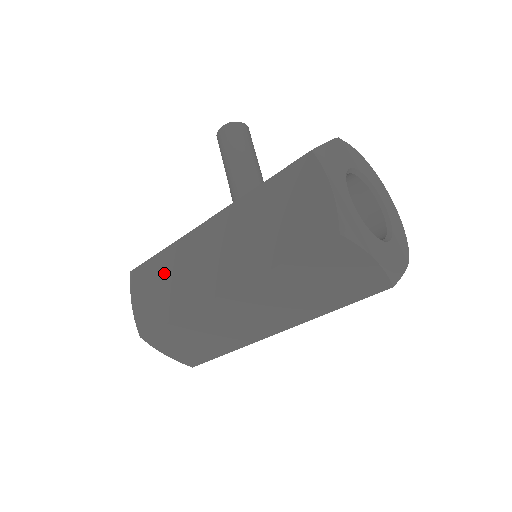
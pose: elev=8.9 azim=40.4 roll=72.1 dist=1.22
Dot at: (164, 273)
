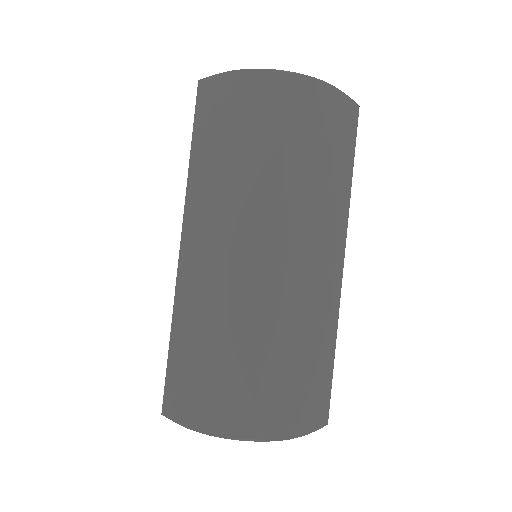
Dot at: occluded
